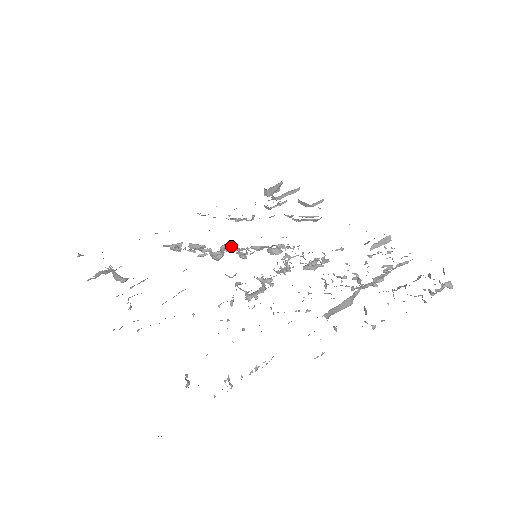
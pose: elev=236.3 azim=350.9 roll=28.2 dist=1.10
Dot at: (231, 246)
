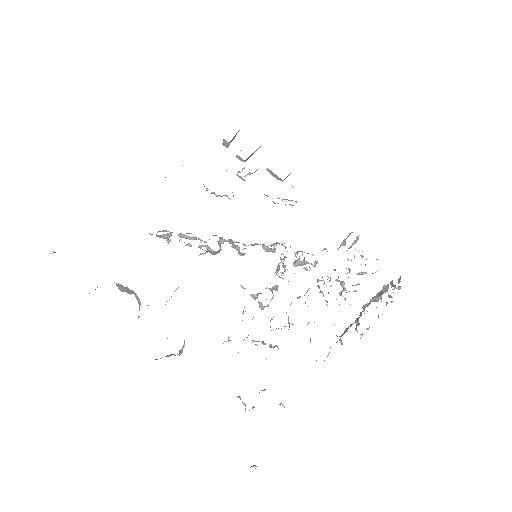
Dot at: (227, 240)
